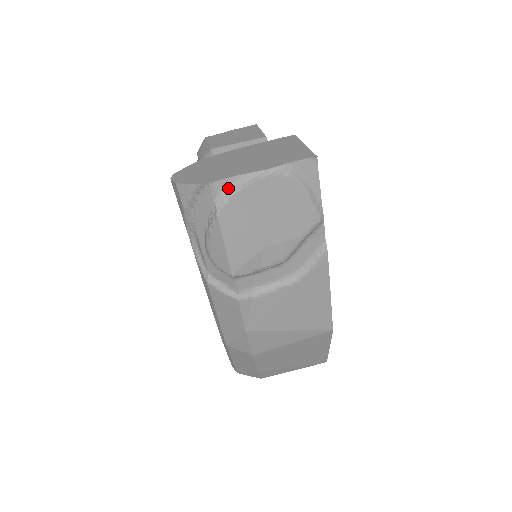
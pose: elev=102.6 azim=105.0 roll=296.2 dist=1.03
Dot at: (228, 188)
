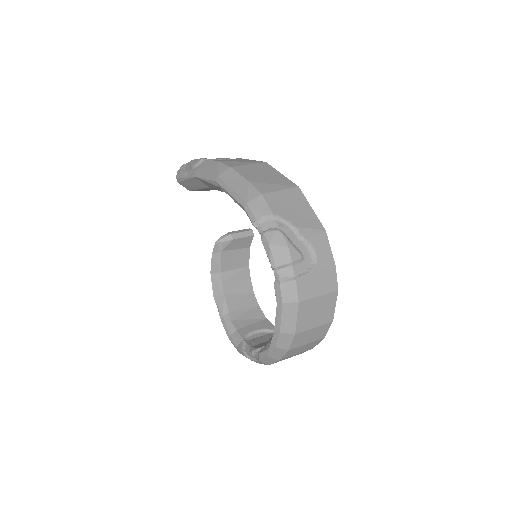
Dot at: occluded
